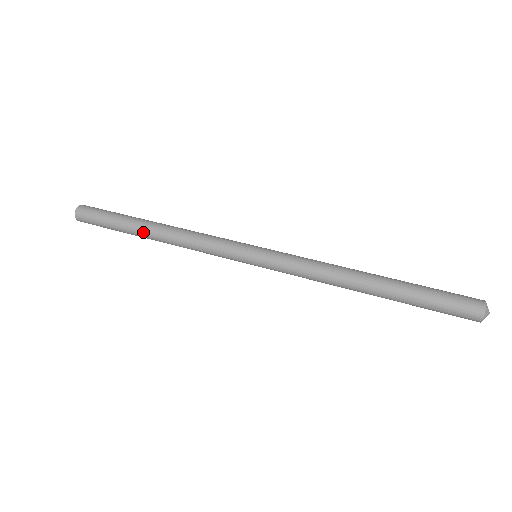
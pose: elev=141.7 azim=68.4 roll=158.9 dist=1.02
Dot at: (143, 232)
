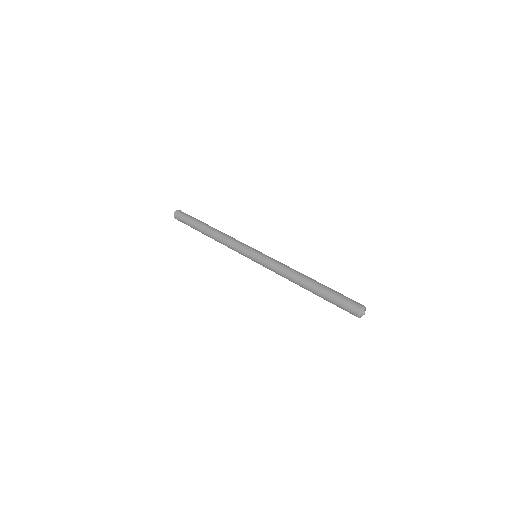
Dot at: (205, 227)
